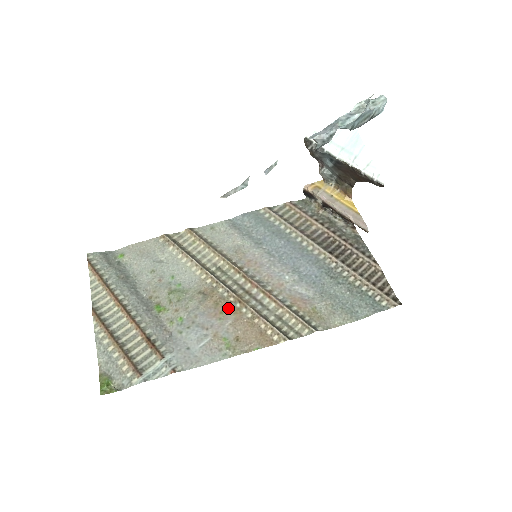
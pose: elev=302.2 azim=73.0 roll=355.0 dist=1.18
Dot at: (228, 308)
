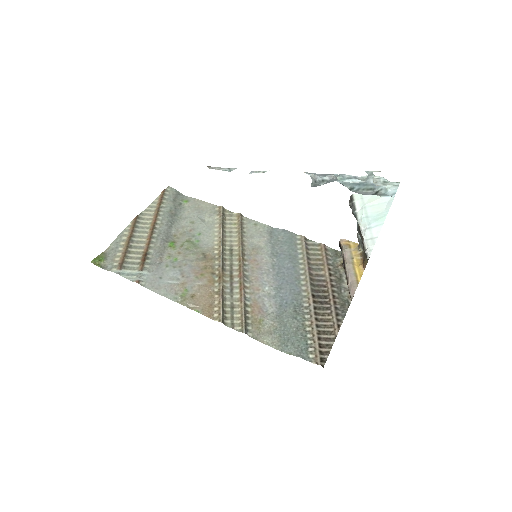
Dot at: (209, 275)
